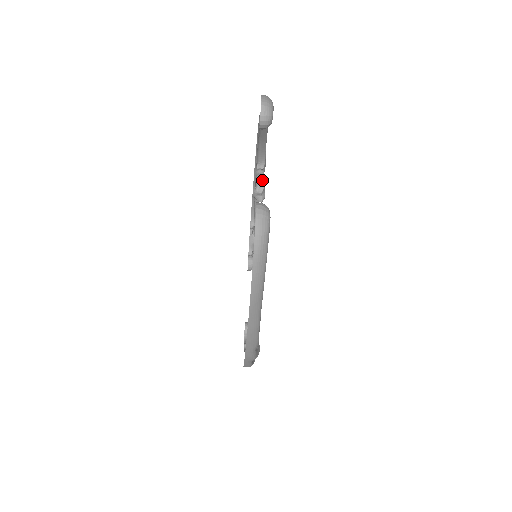
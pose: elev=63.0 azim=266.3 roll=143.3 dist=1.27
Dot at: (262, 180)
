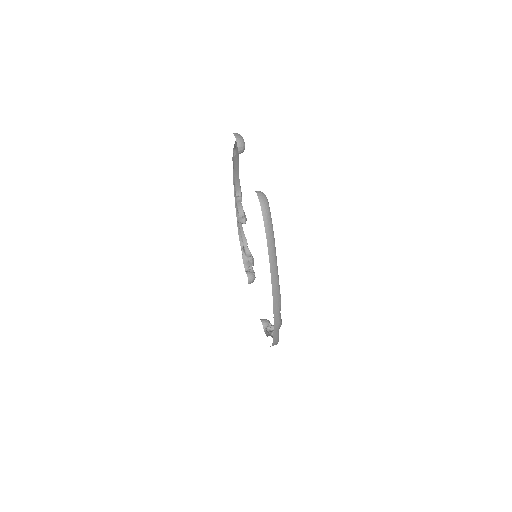
Dot at: (241, 206)
